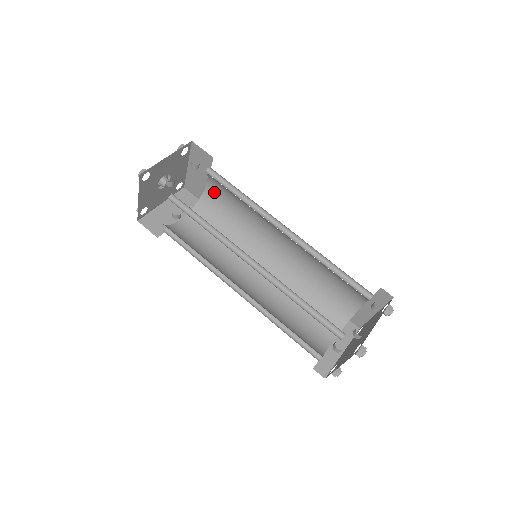
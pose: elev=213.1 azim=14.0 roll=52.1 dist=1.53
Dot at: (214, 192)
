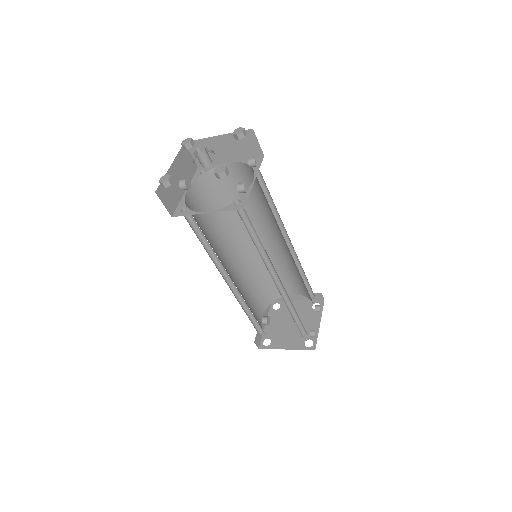
Dot at: (229, 173)
